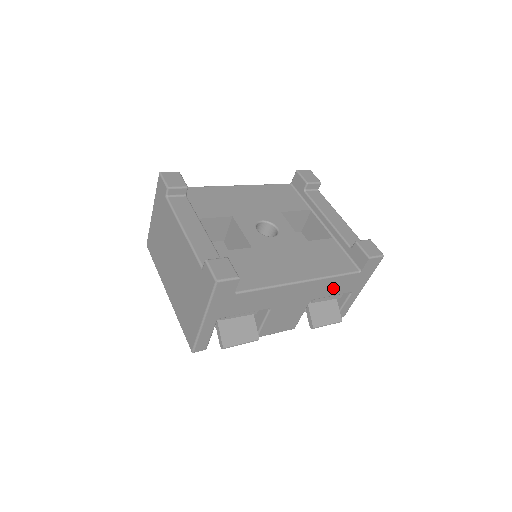
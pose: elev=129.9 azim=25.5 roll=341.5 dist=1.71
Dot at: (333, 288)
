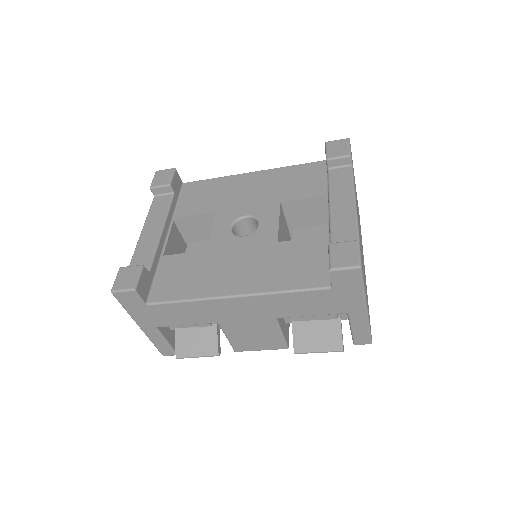
Dot at: (301, 306)
